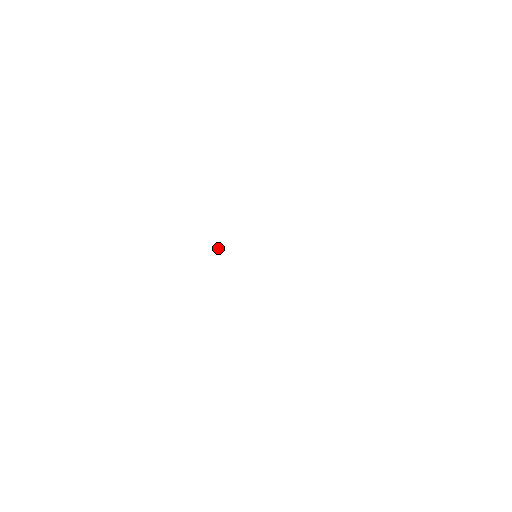
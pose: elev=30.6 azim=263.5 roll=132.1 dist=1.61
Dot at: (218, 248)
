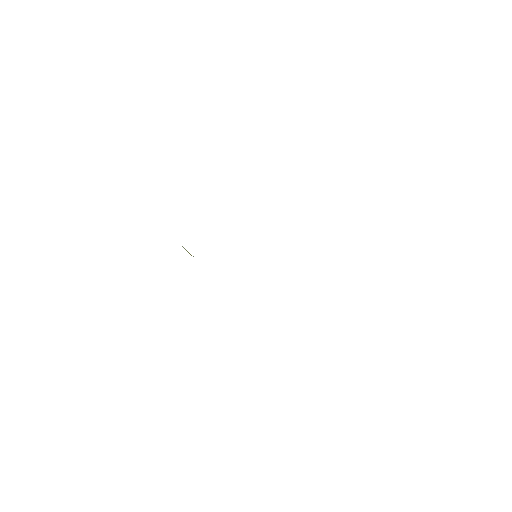
Dot at: occluded
